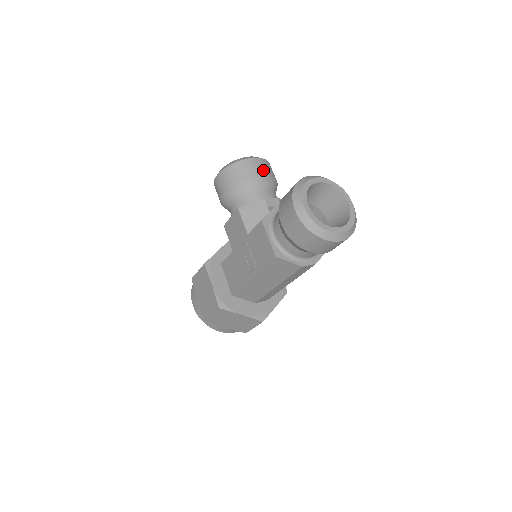
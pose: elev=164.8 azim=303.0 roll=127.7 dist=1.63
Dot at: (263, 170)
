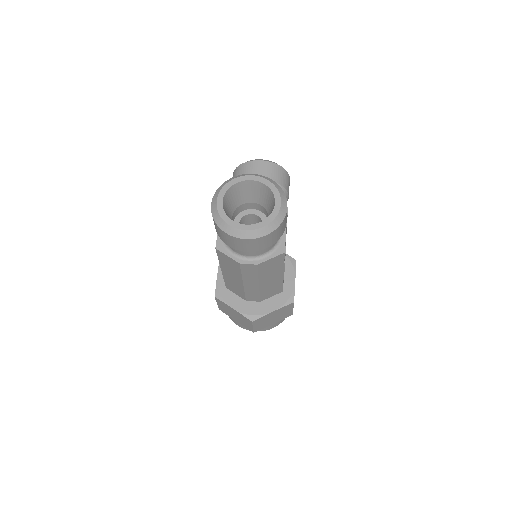
Dot at: (263, 172)
